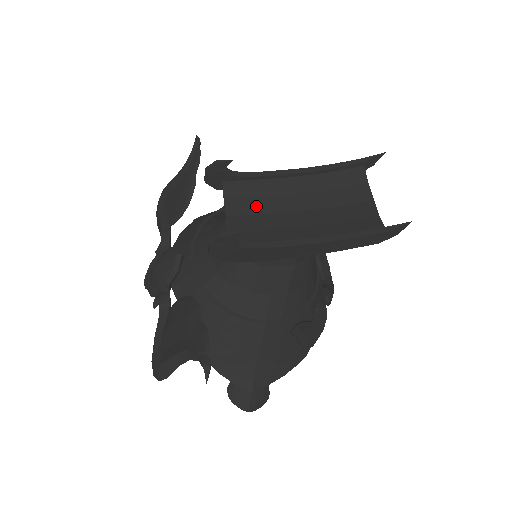
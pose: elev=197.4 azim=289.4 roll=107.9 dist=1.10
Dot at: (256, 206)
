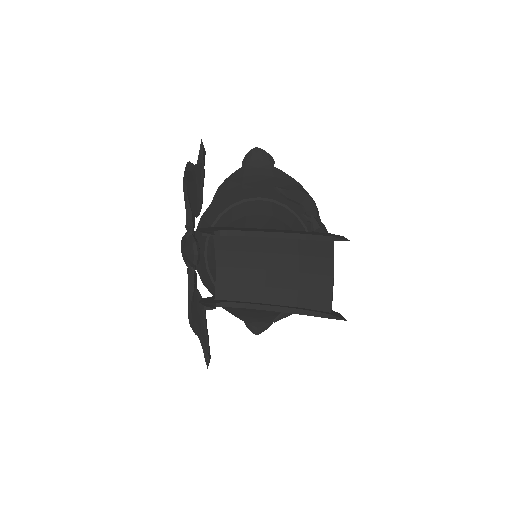
Dot at: (240, 260)
